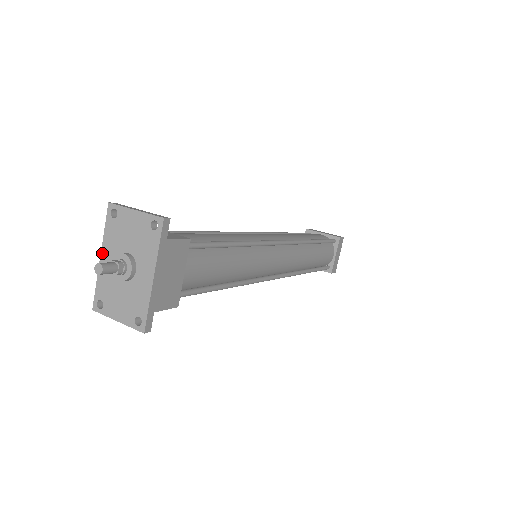
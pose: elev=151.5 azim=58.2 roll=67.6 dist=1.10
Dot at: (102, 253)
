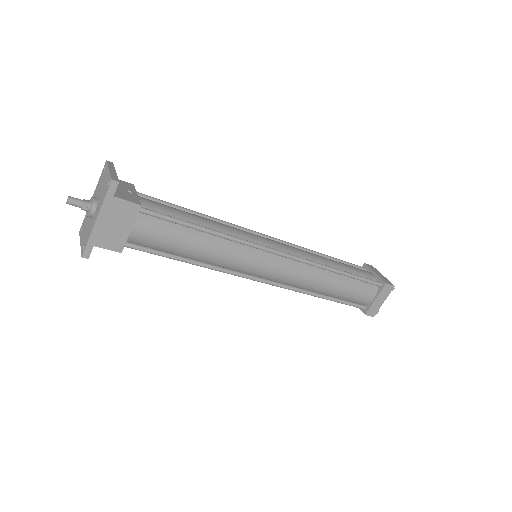
Dot at: (93, 194)
